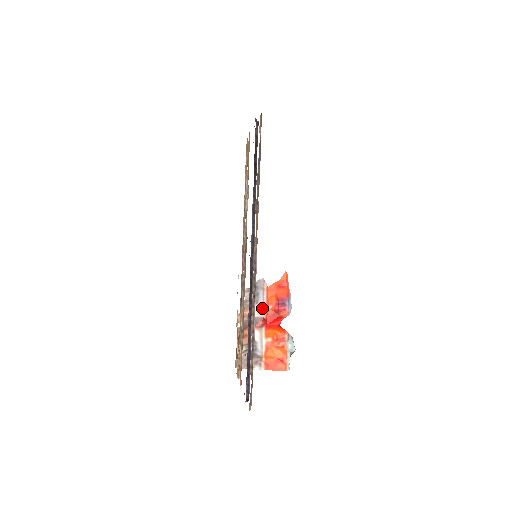
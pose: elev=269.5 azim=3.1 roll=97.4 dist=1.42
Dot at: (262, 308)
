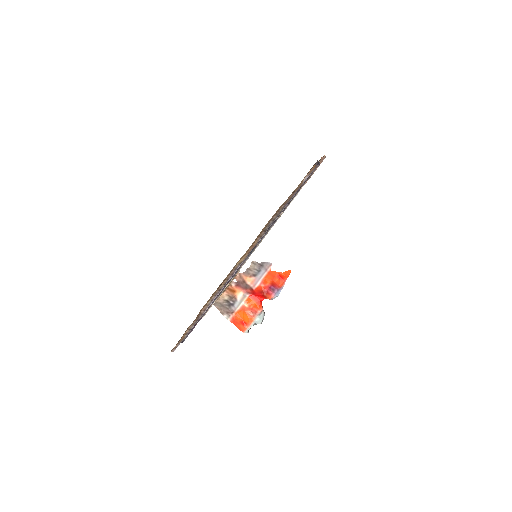
Dot at: (256, 282)
